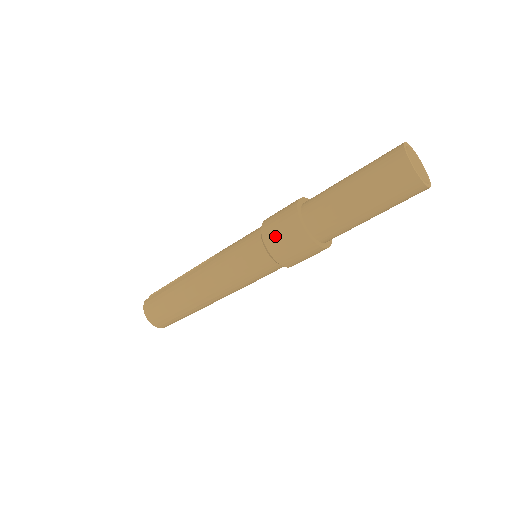
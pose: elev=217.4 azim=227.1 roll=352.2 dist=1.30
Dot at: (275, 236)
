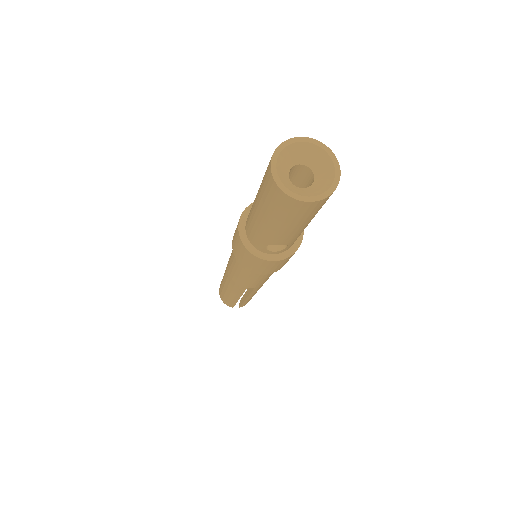
Dot at: occluded
